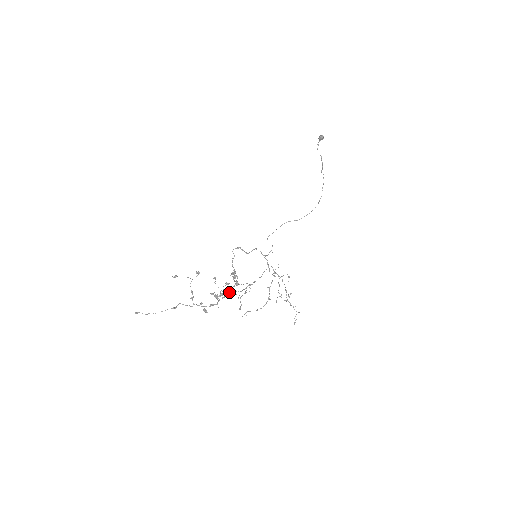
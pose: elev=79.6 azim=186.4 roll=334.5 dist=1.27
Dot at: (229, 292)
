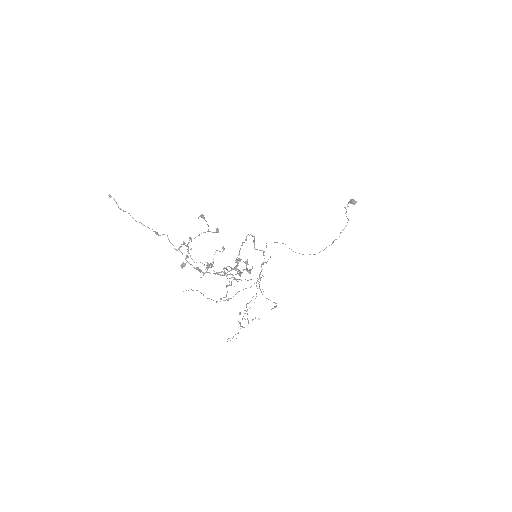
Dot at: (226, 275)
